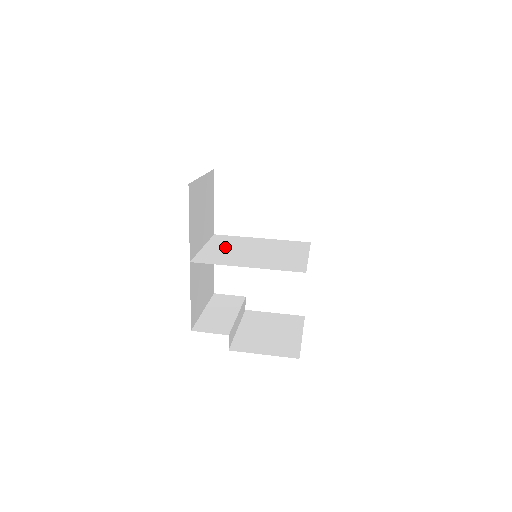
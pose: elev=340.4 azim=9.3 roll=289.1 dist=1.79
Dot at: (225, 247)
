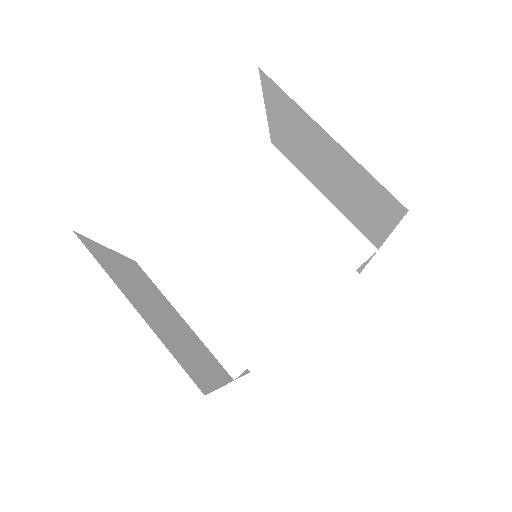
Dot at: (207, 287)
